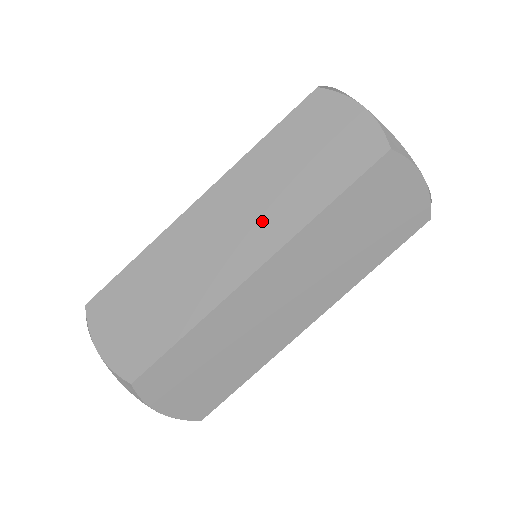
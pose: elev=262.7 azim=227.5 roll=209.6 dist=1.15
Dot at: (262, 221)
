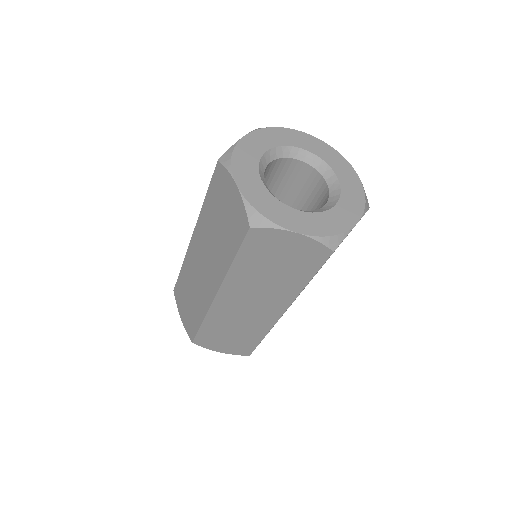
Dot at: (212, 264)
